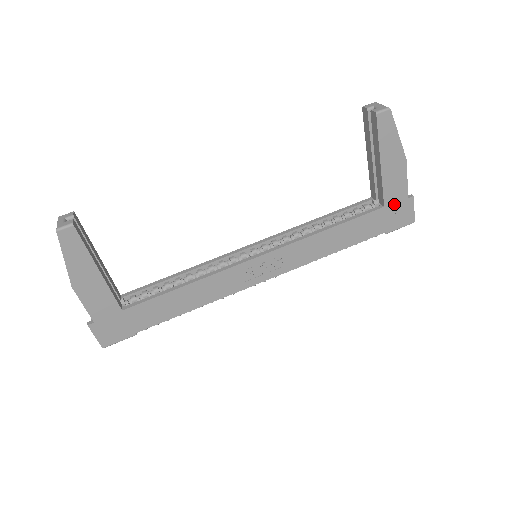
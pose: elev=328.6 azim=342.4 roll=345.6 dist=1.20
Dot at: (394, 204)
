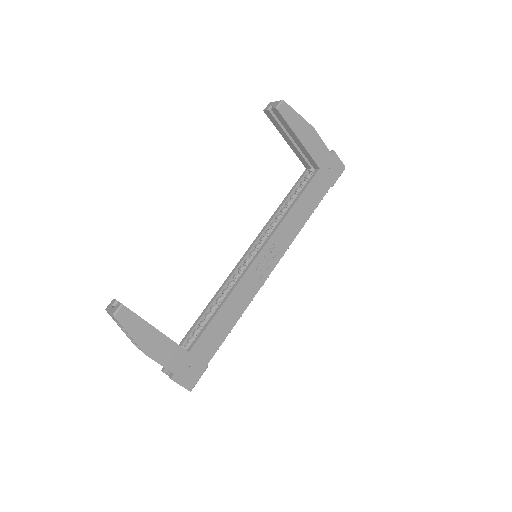
Dot at: (325, 163)
